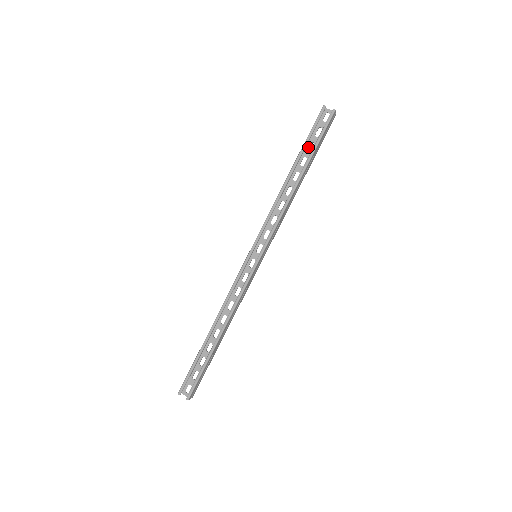
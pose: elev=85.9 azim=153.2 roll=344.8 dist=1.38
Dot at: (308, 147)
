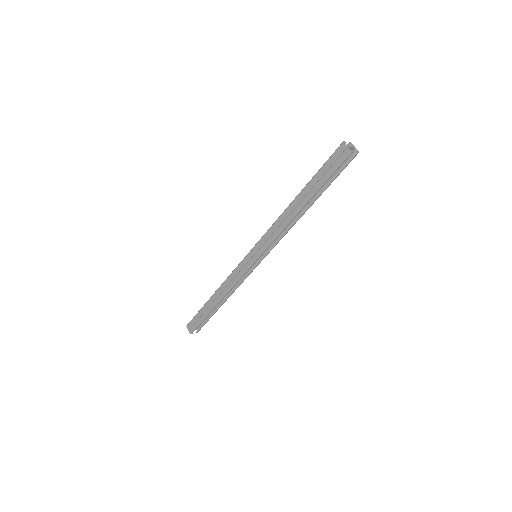
Dot at: (321, 181)
